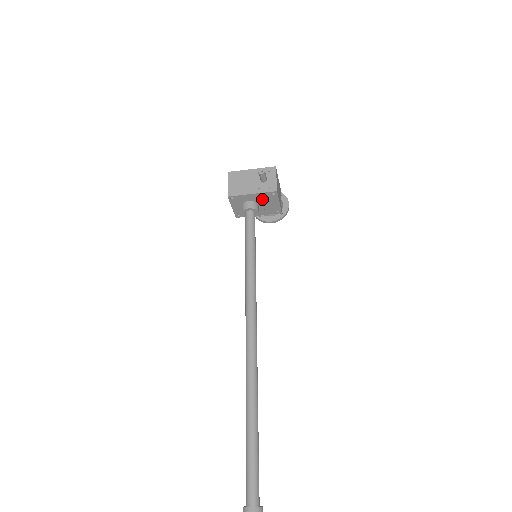
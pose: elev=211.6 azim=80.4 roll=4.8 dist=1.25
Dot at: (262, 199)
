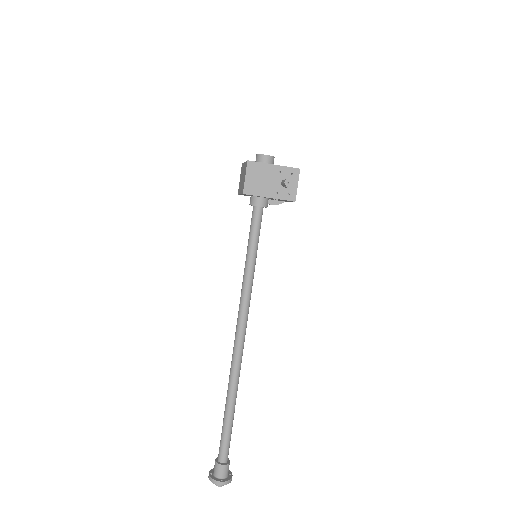
Dot at: occluded
